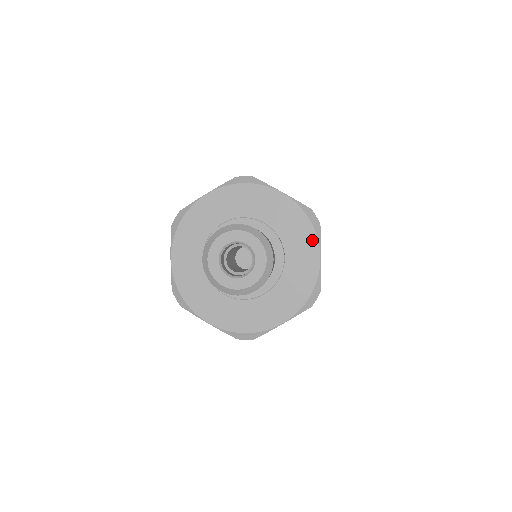
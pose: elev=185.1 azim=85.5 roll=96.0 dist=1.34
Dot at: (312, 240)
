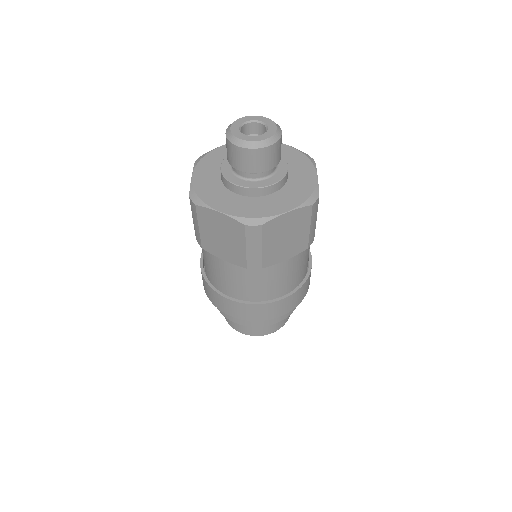
Dot at: (309, 166)
